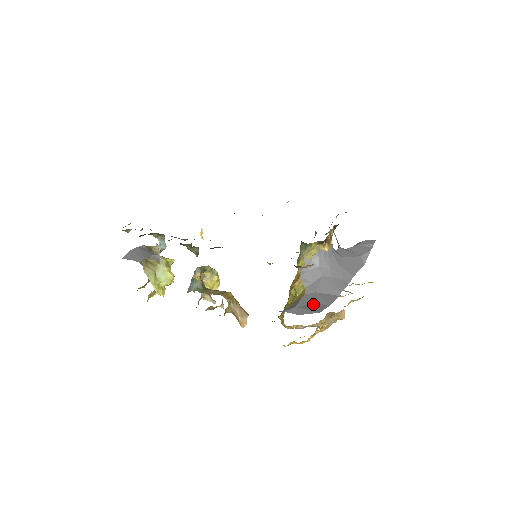
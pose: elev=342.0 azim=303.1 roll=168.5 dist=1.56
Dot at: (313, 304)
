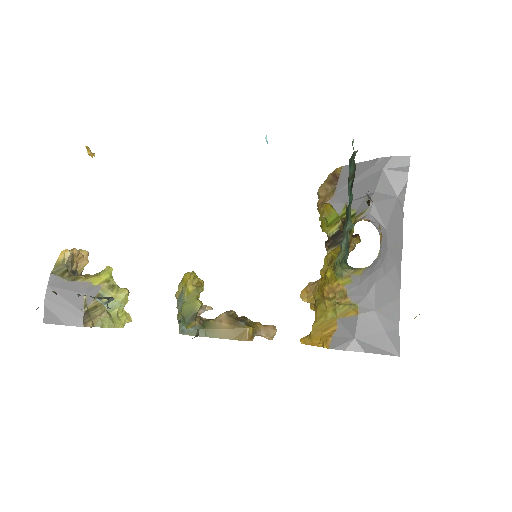
Dot at: (380, 335)
